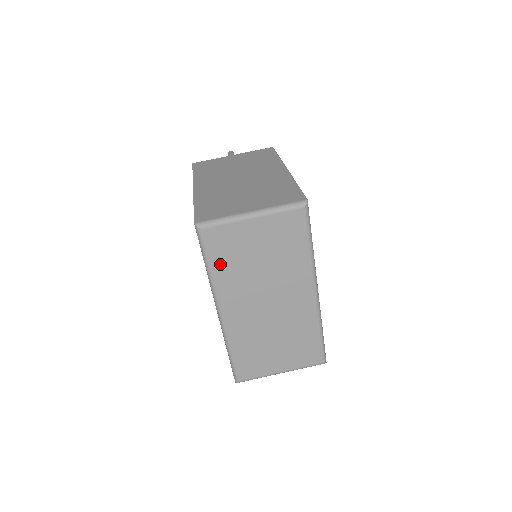
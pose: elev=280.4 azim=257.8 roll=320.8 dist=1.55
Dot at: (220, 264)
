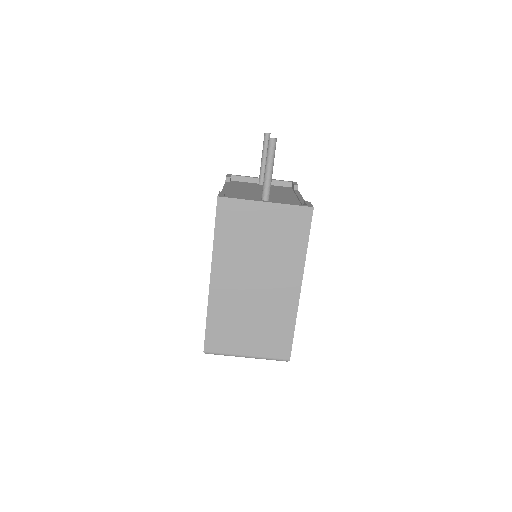
Dot at: occluded
